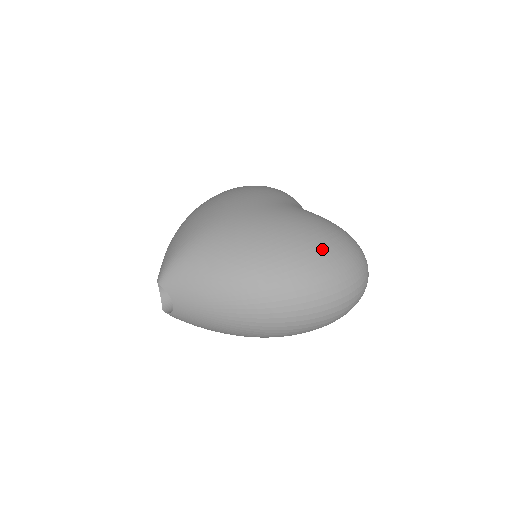
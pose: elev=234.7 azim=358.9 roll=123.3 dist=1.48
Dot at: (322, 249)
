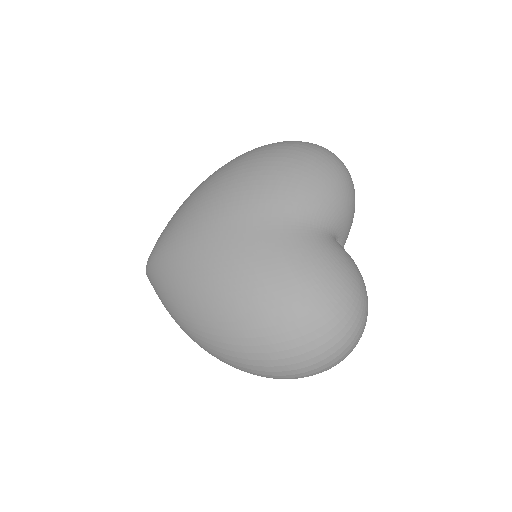
Dot at: (264, 326)
